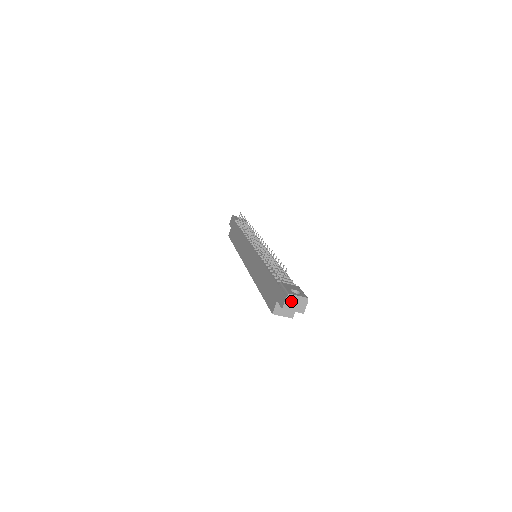
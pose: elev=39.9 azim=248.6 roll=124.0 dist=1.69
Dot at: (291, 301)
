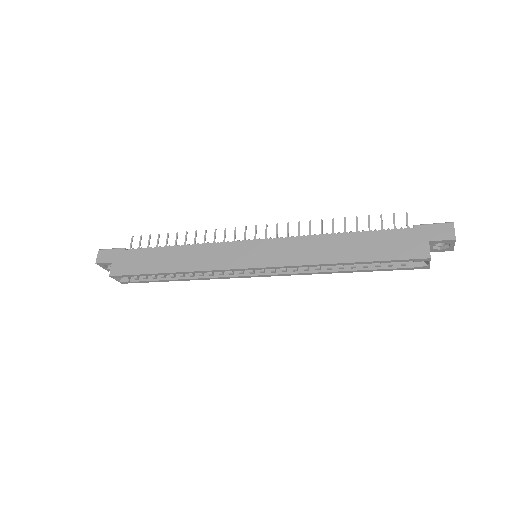
Dot at: (454, 232)
